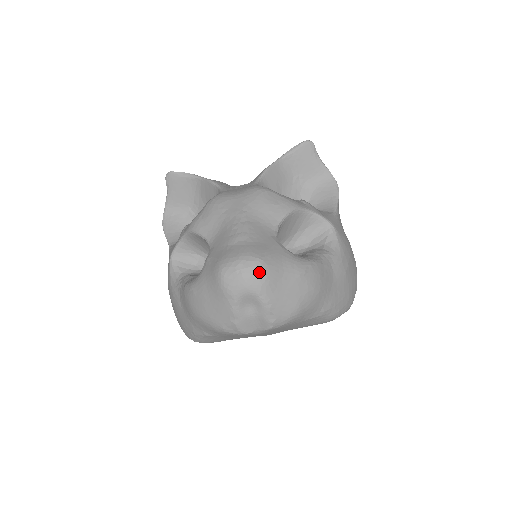
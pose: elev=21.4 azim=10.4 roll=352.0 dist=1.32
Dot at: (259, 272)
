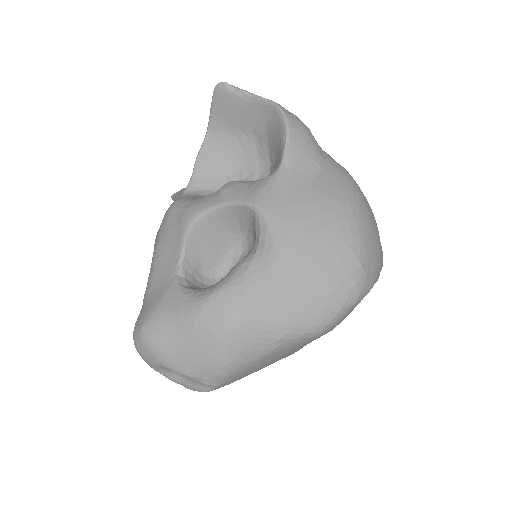
Dot at: (146, 344)
